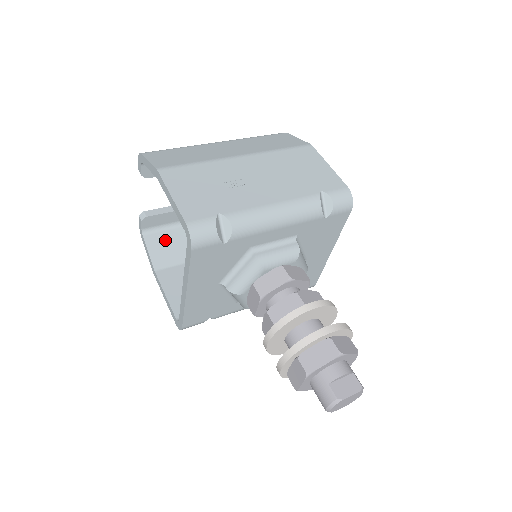
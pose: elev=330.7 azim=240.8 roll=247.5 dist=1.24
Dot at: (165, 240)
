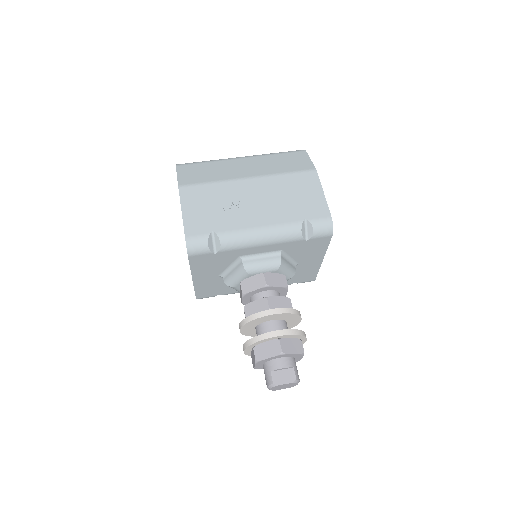
Dot at: occluded
